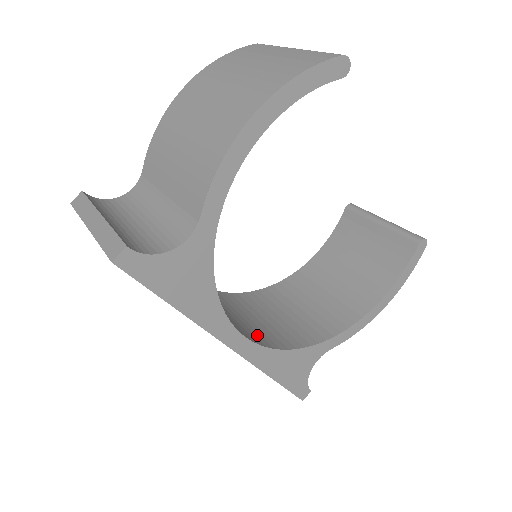
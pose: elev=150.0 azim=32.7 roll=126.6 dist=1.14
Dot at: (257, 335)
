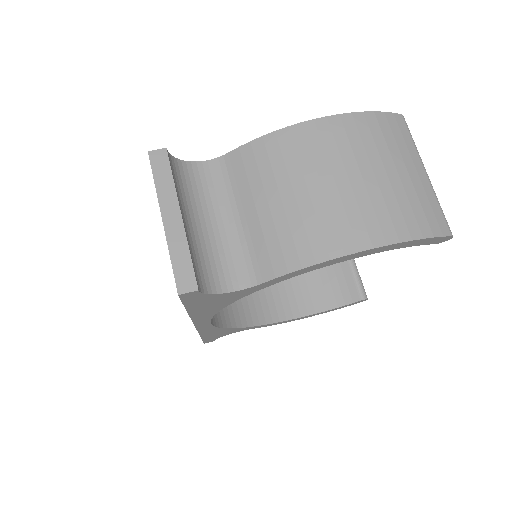
Dot at: occluded
